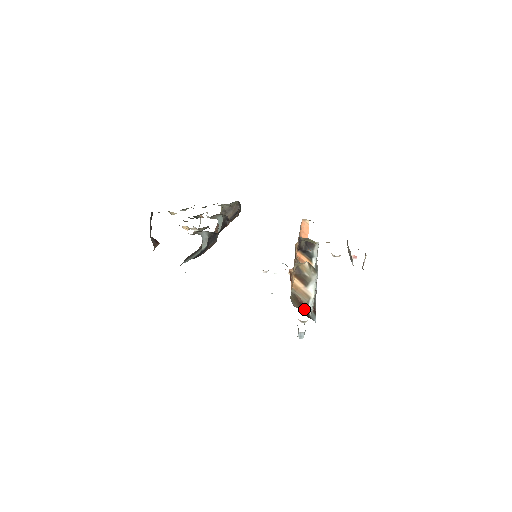
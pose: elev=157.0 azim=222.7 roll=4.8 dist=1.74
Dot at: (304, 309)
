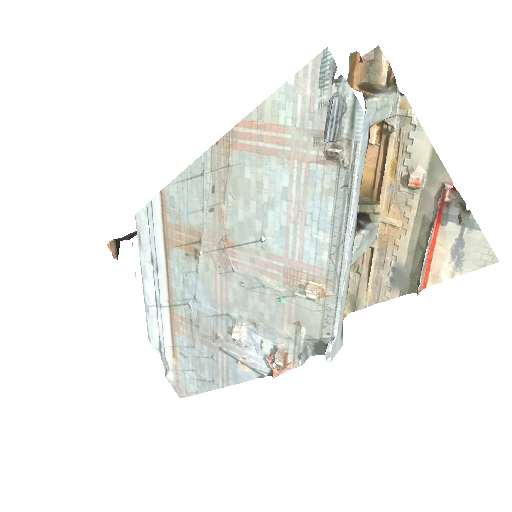
Dot at: occluded
